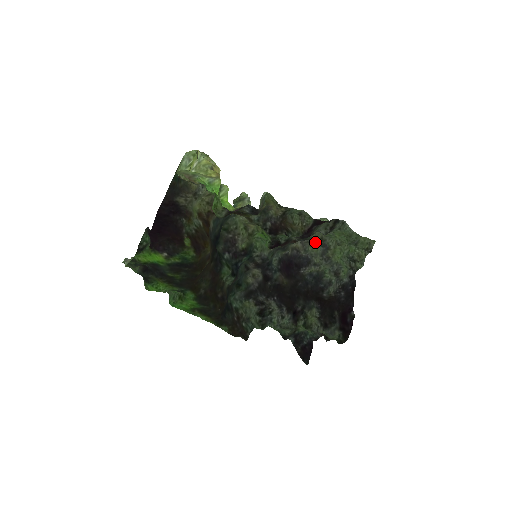
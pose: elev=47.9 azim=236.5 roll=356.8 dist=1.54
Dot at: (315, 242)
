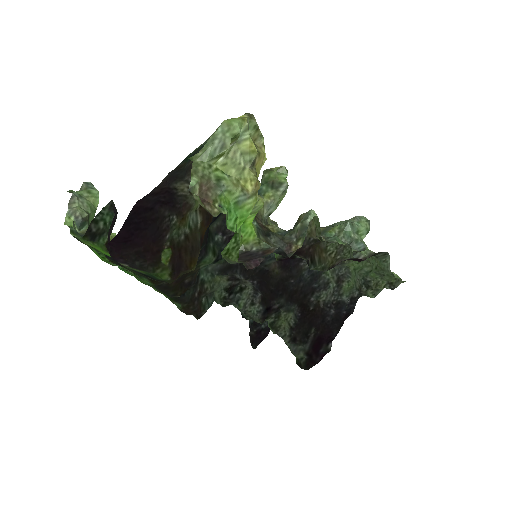
Dot at: occluded
